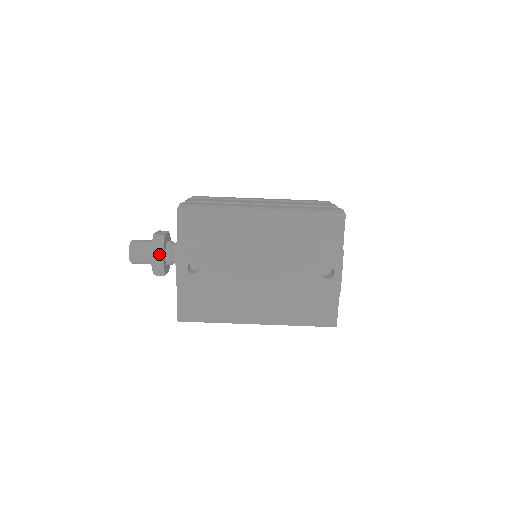
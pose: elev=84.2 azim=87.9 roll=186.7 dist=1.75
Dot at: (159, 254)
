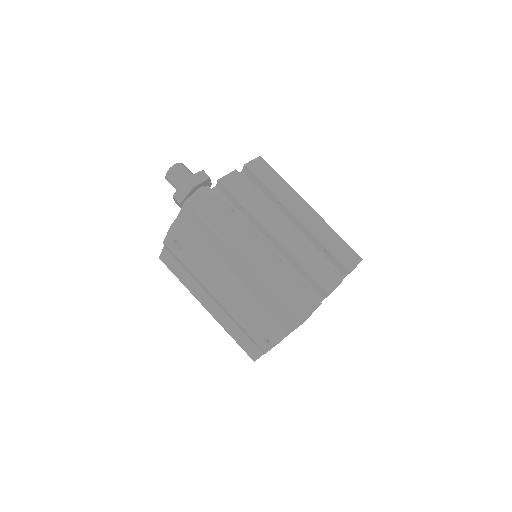
Dot at: (180, 199)
